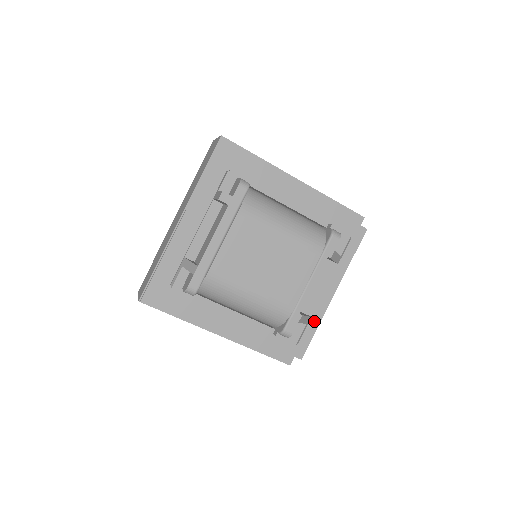
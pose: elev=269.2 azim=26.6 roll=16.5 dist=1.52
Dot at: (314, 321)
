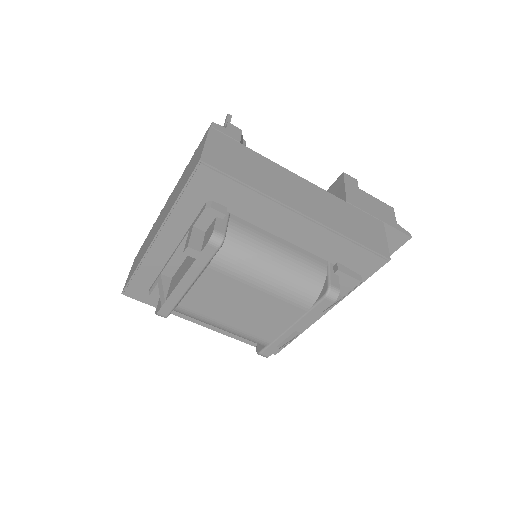
Dot at: occluded
